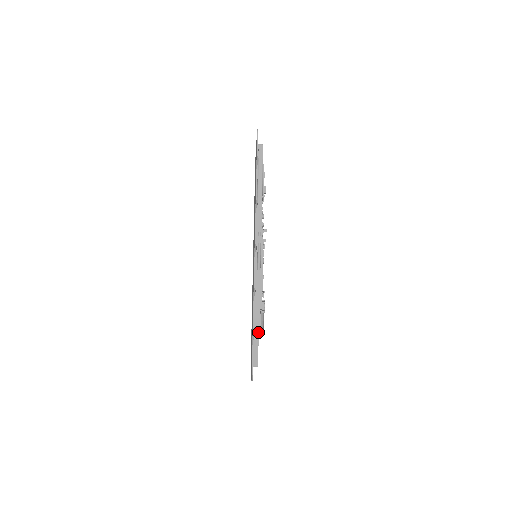
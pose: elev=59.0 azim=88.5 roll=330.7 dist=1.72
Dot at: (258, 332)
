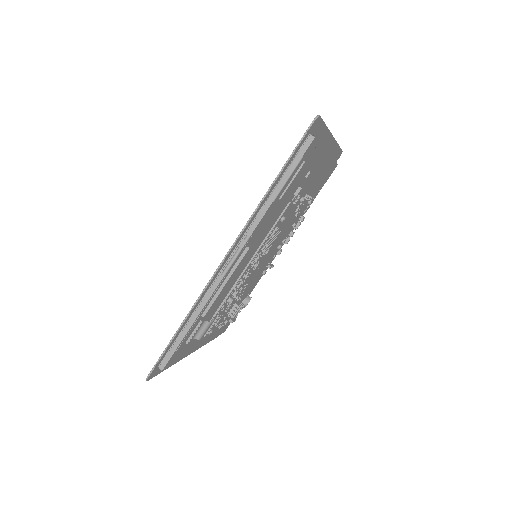
Dot at: (183, 338)
